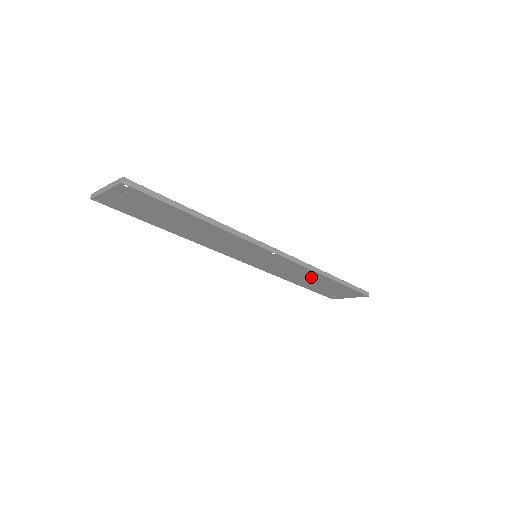
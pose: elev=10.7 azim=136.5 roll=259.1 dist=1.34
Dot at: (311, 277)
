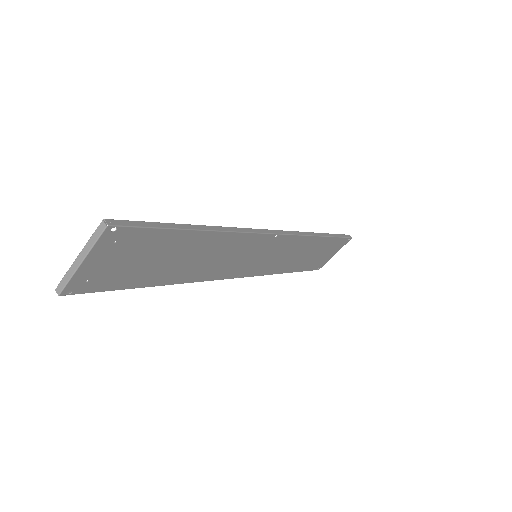
Dot at: (306, 249)
